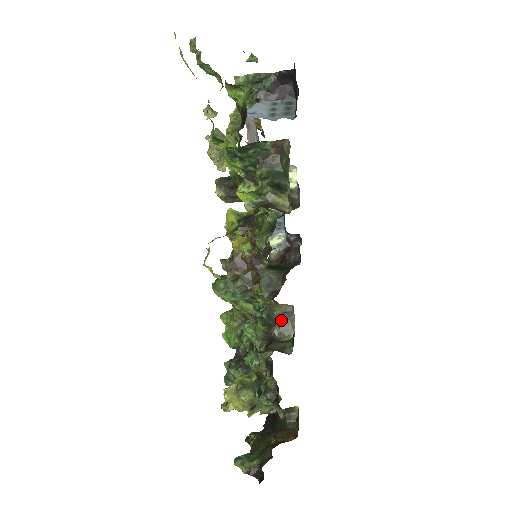
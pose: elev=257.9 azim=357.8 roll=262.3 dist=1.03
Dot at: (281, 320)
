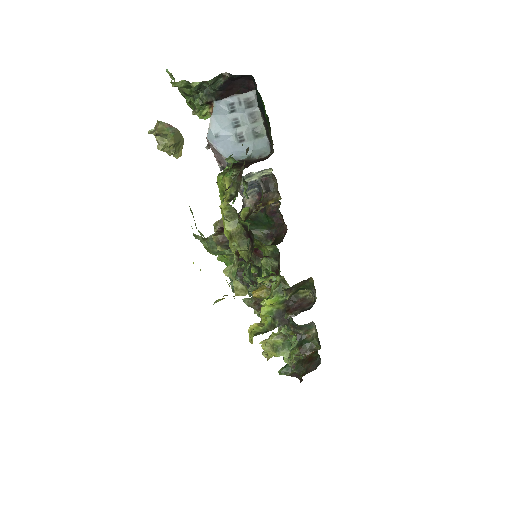
Dot at: (304, 326)
